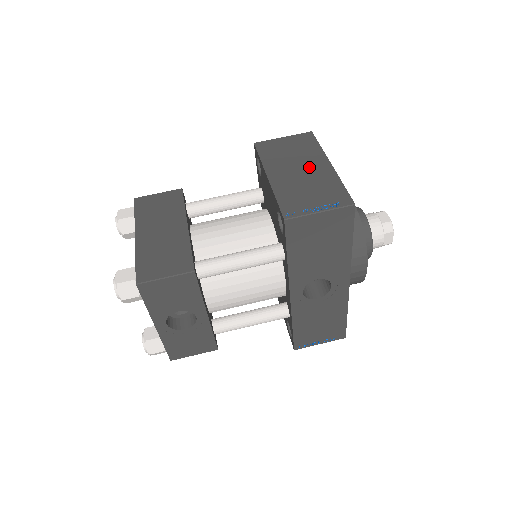
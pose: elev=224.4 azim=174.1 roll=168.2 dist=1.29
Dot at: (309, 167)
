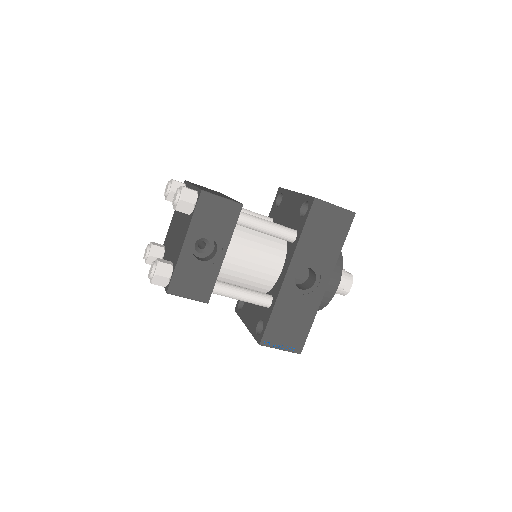
Dot at: occluded
